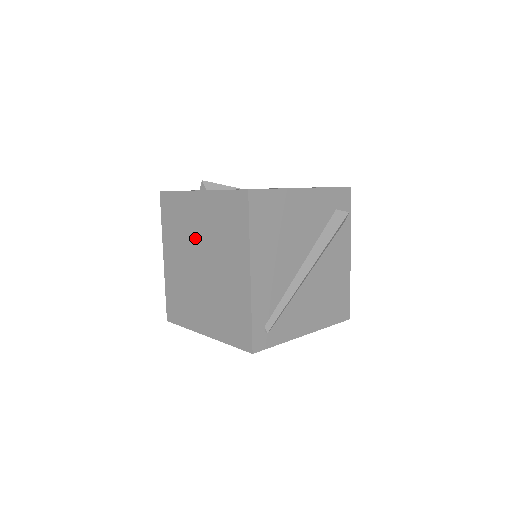
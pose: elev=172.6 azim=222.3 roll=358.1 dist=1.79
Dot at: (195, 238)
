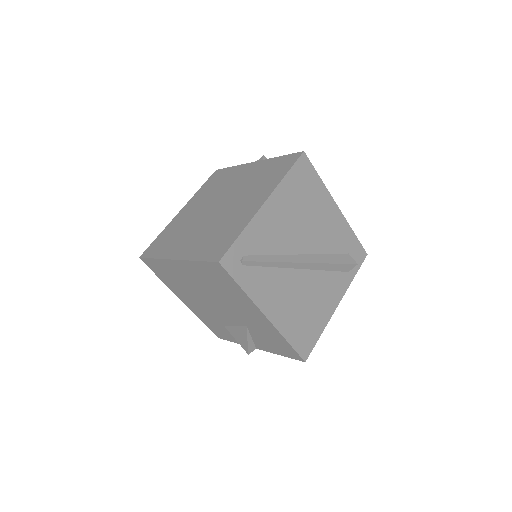
Dot at: (226, 191)
